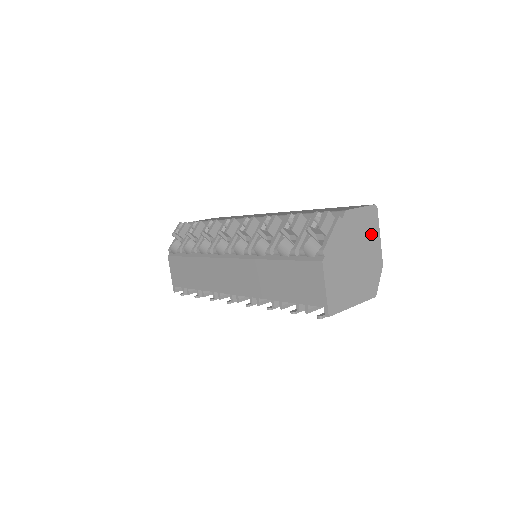
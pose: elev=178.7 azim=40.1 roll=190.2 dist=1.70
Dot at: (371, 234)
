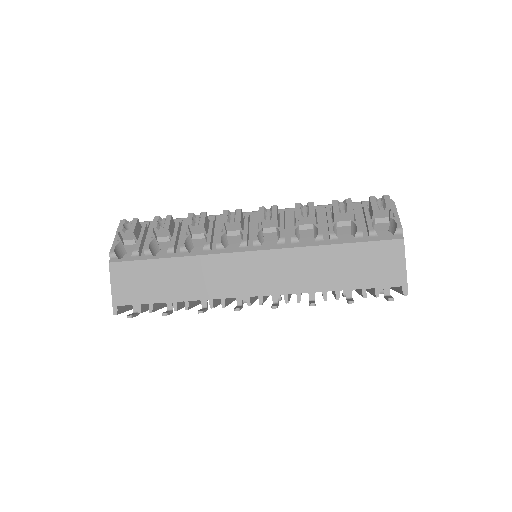
Dot at: occluded
